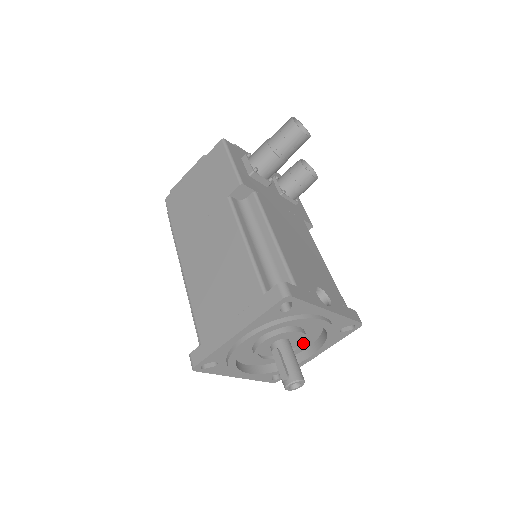
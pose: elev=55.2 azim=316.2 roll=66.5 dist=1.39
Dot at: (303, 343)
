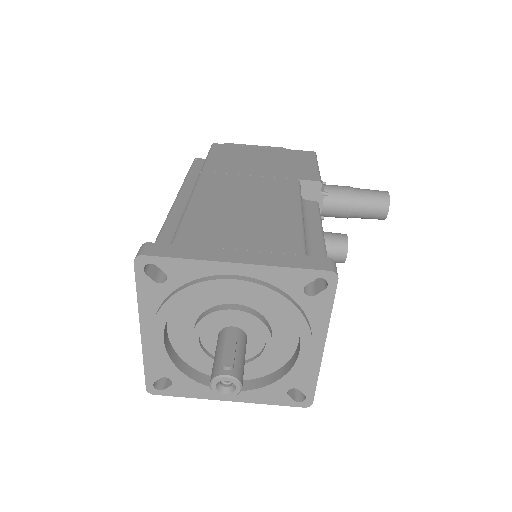
Dot at: (249, 363)
